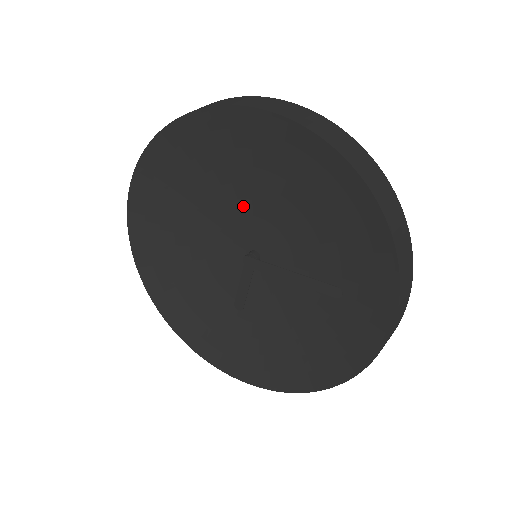
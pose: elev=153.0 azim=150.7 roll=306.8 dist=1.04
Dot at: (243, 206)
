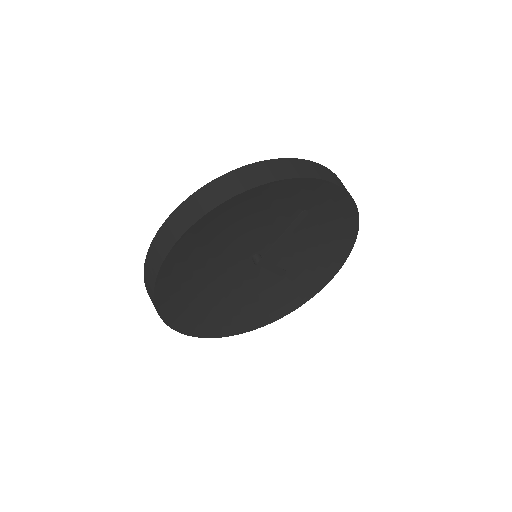
Dot at: (222, 260)
